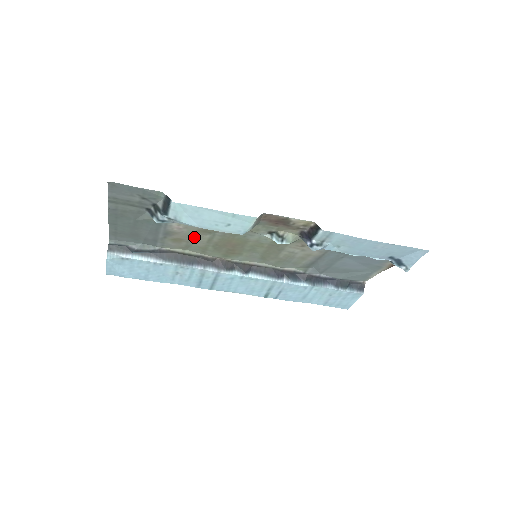
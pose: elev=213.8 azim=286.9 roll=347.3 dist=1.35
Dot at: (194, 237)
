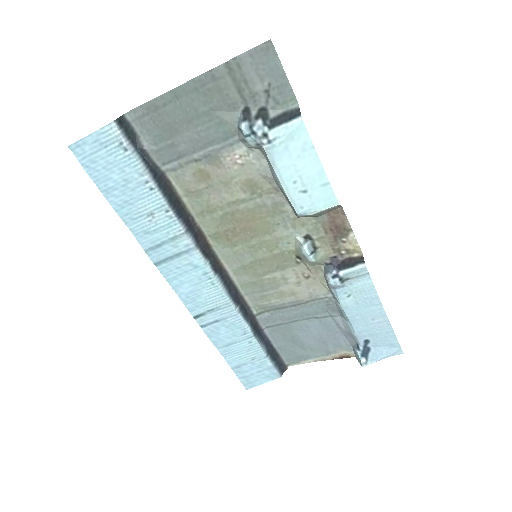
Dot at: (227, 186)
